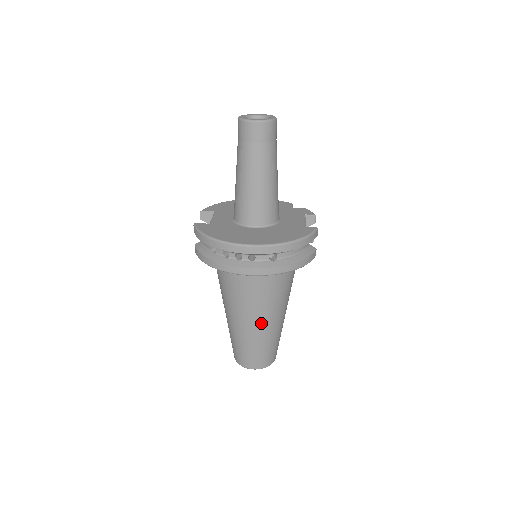
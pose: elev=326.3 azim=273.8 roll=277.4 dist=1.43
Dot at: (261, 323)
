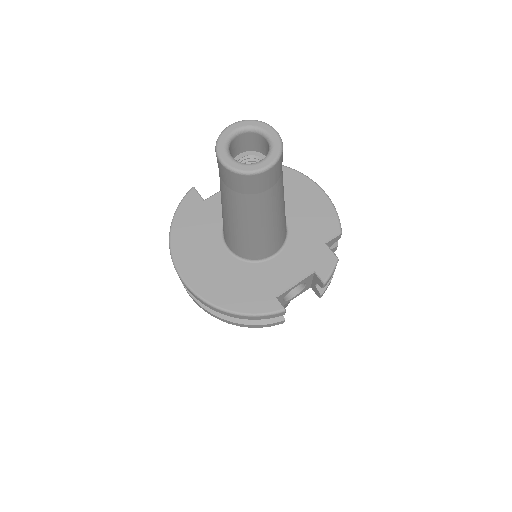
Dot at: occluded
